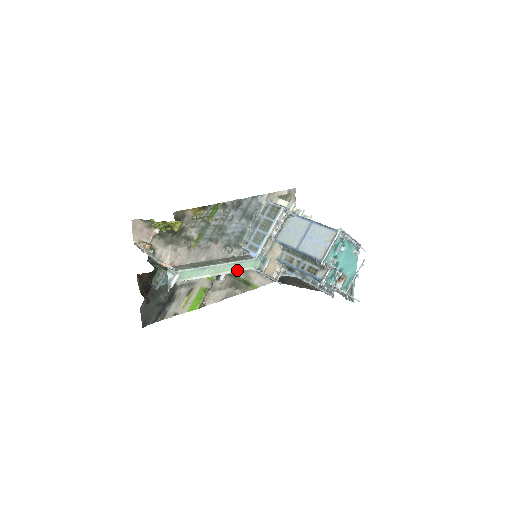
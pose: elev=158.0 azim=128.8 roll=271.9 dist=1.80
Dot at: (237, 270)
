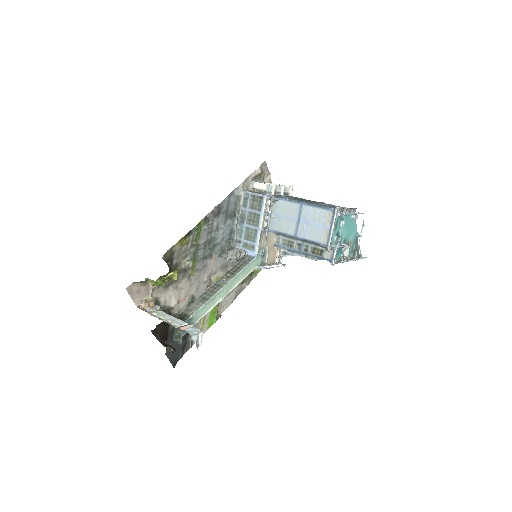
Dot at: (243, 278)
